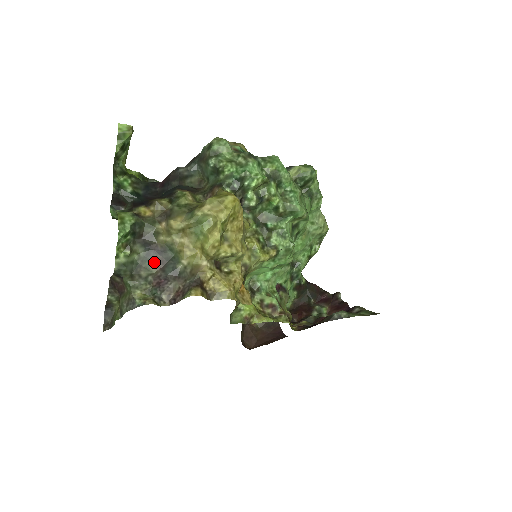
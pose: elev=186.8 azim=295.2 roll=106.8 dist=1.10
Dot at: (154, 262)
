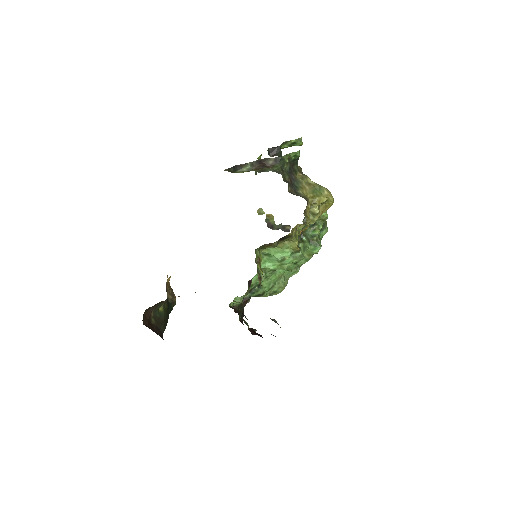
Dot at: (289, 177)
